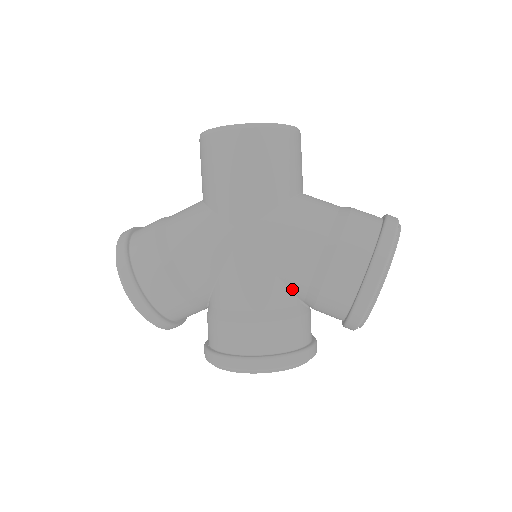
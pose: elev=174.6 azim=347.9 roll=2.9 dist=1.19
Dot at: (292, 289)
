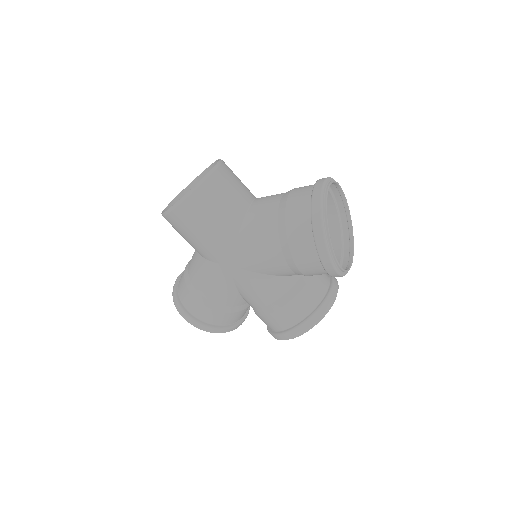
Dot at: (286, 275)
